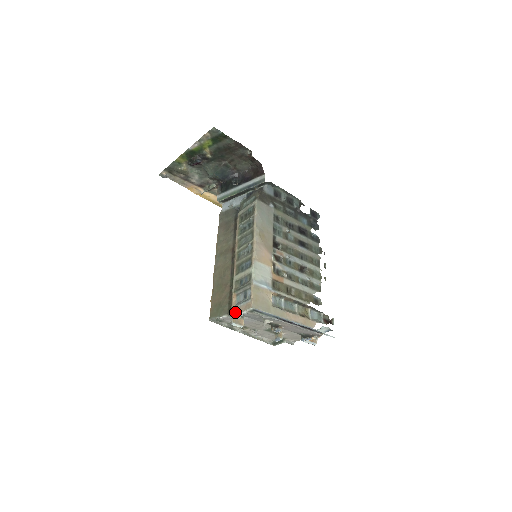
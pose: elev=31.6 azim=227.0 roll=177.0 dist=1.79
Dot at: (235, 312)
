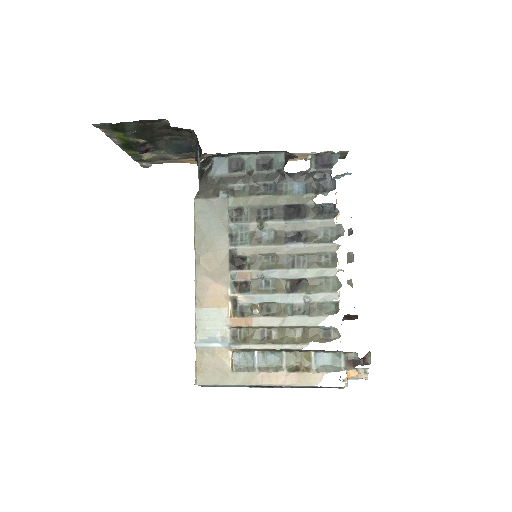
Dot at: occluded
